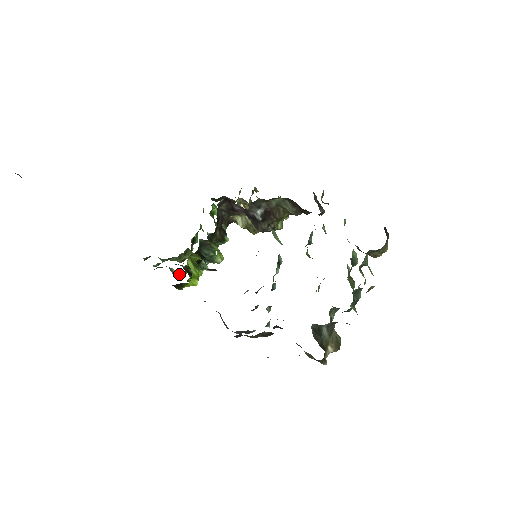
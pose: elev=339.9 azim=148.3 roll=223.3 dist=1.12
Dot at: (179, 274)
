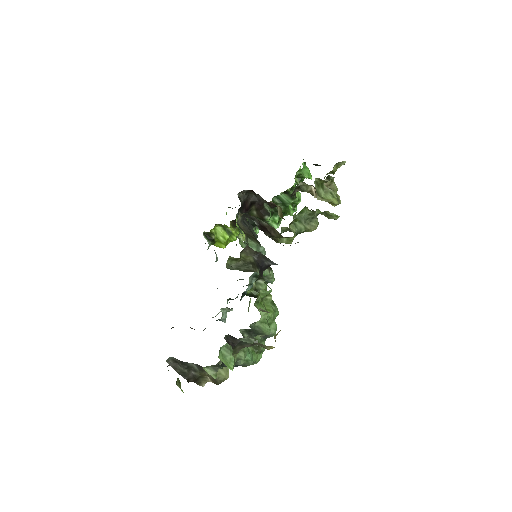
Dot at: occluded
